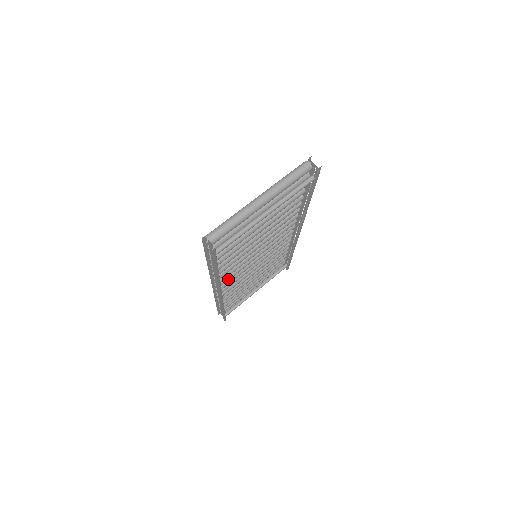
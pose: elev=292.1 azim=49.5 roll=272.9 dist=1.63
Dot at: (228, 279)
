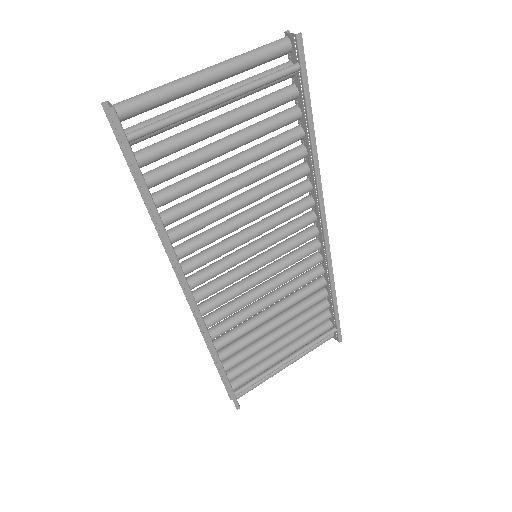
Dot at: (205, 276)
